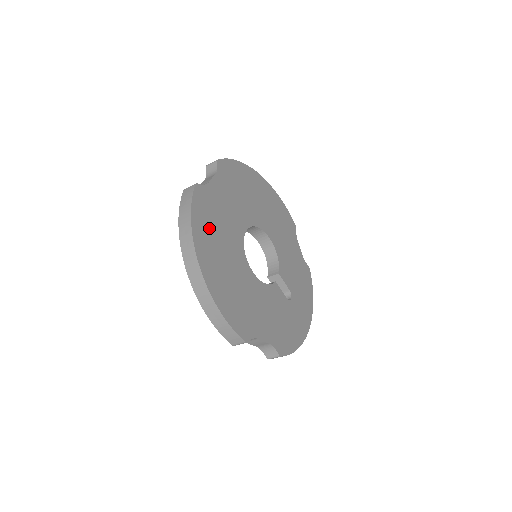
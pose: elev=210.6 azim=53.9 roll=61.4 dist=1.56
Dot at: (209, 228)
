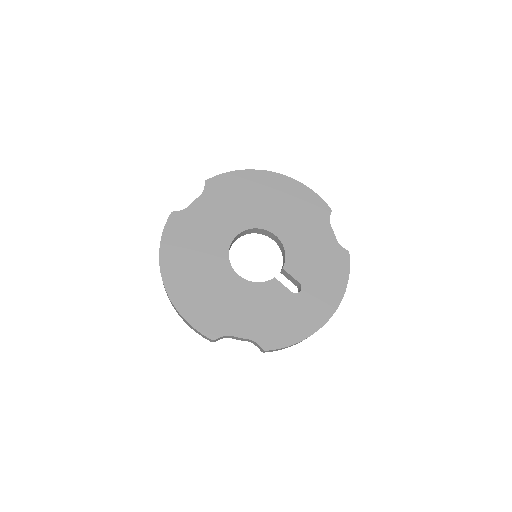
Dot at: (182, 247)
